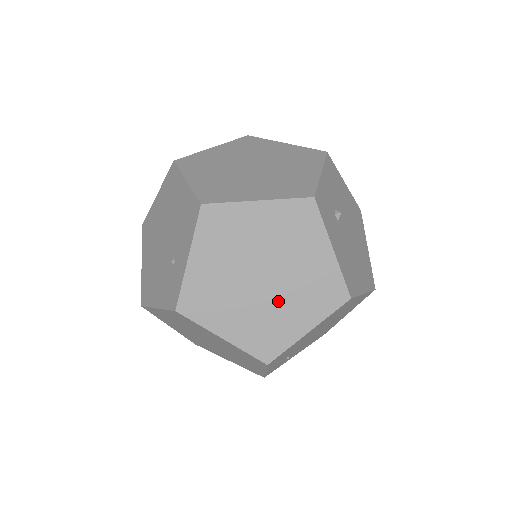
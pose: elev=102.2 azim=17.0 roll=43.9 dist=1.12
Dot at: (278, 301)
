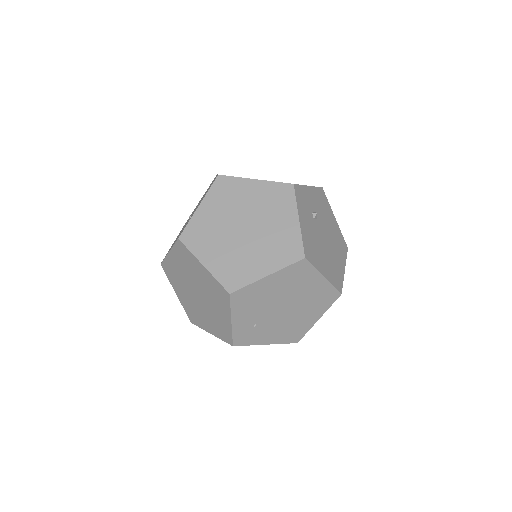
Dot at: (251, 248)
